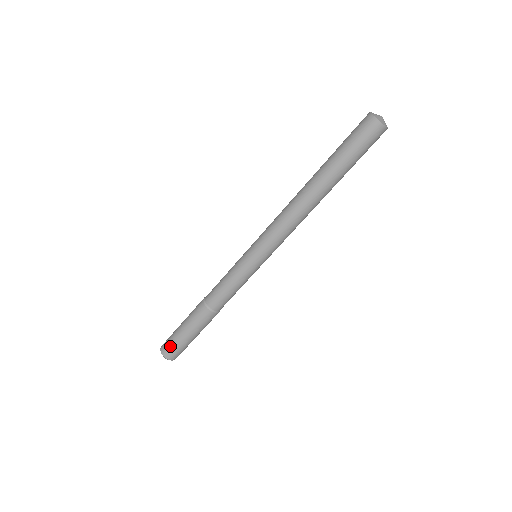
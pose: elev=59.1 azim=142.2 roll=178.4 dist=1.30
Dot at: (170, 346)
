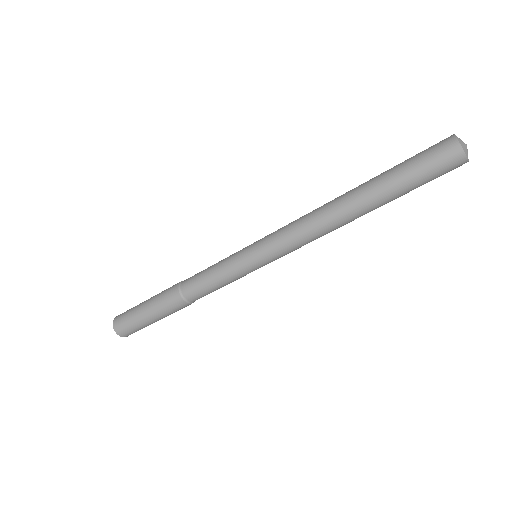
Dot at: (125, 314)
